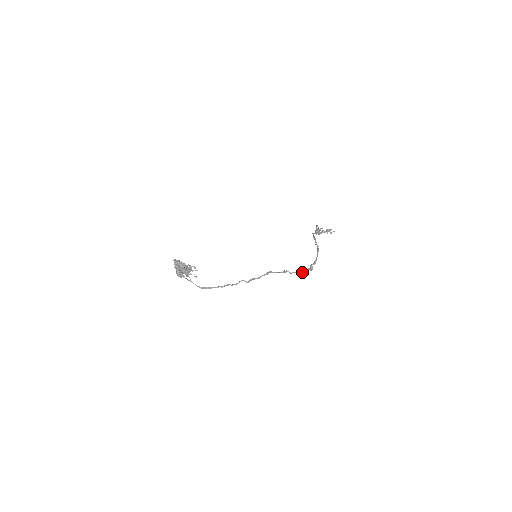
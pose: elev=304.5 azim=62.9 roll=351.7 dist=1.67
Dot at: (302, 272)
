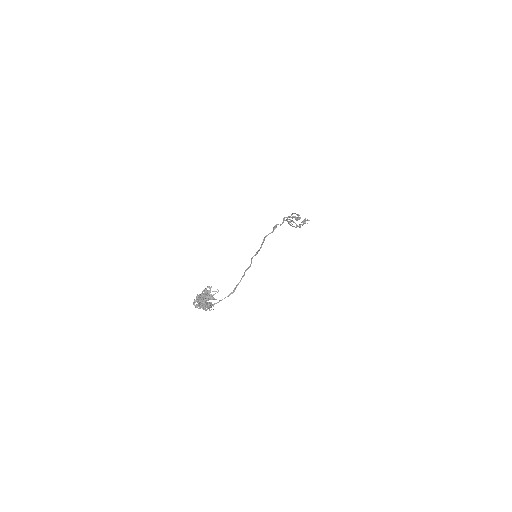
Dot at: (287, 217)
